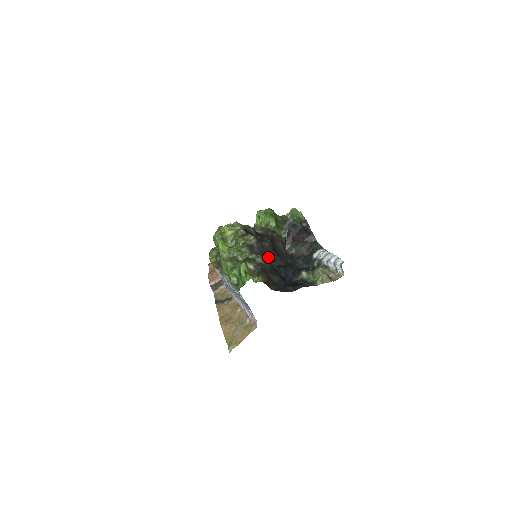
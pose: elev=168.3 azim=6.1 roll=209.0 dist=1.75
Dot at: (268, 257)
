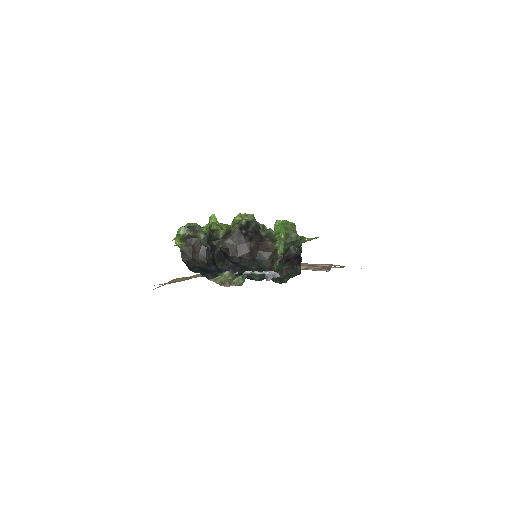
Dot at: (238, 251)
